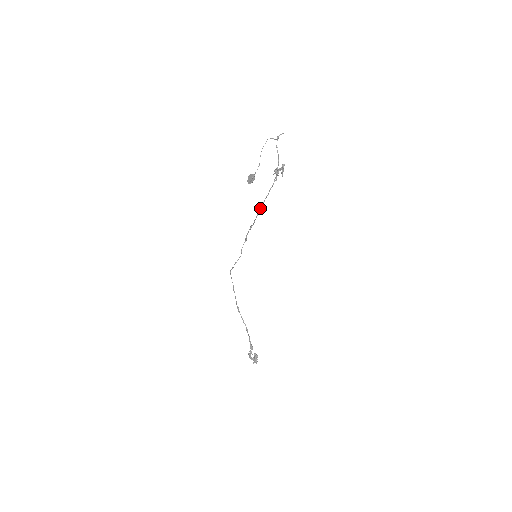
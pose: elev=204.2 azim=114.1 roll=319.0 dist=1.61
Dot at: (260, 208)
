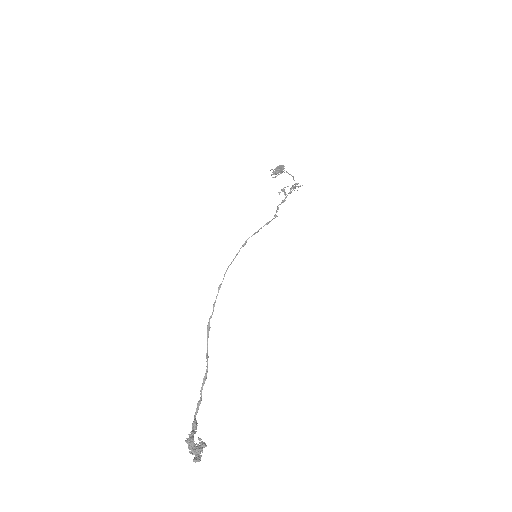
Dot at: (287, 195)
